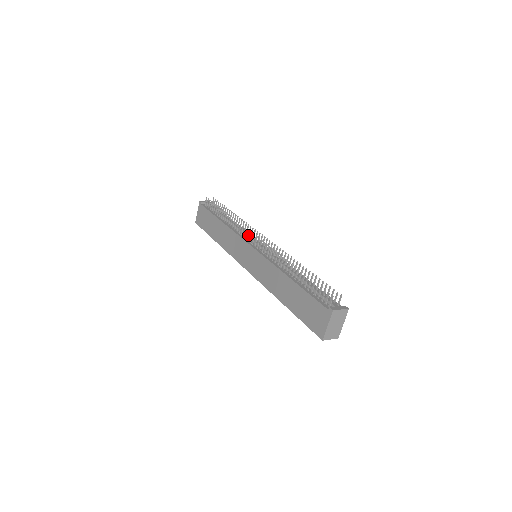
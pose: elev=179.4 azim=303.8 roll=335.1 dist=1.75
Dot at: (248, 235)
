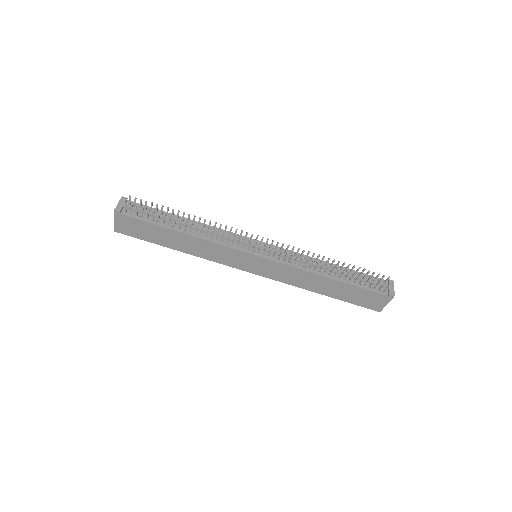
Dot at: (243, 244)
